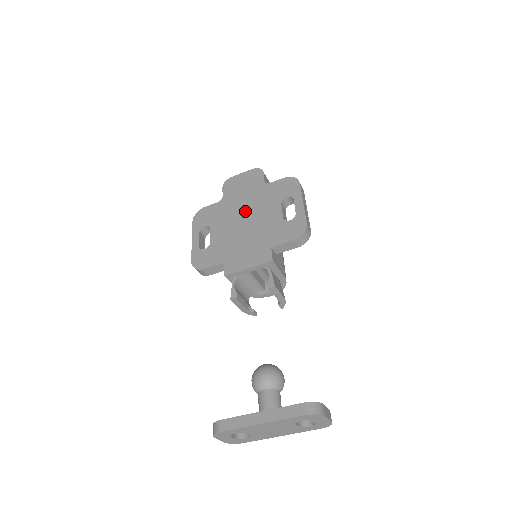
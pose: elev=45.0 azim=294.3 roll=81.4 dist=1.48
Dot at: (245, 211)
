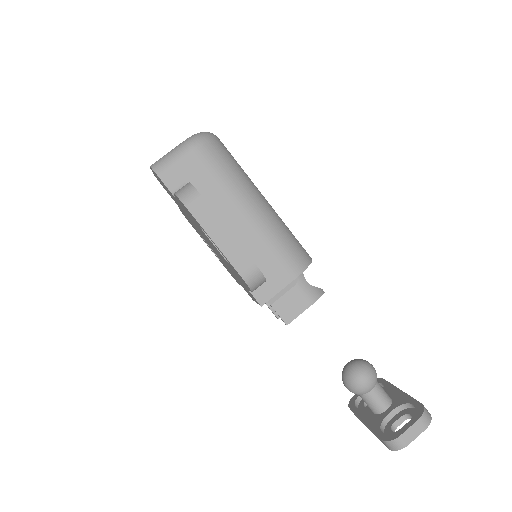
Dot at: occluded
